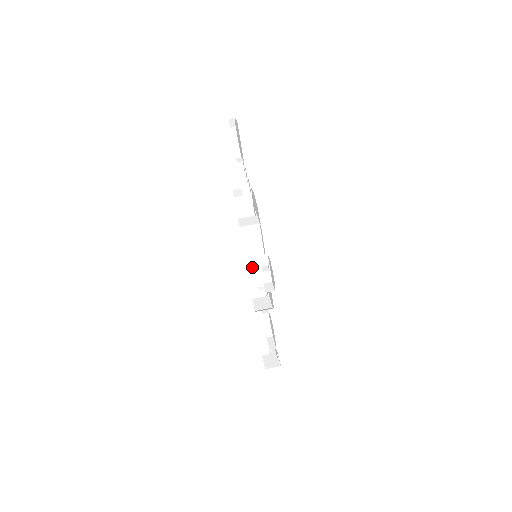
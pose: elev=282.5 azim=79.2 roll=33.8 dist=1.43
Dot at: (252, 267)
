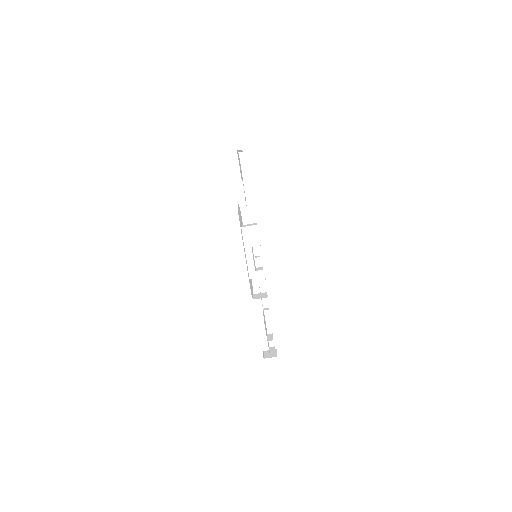
Dot at: (250, 260)
